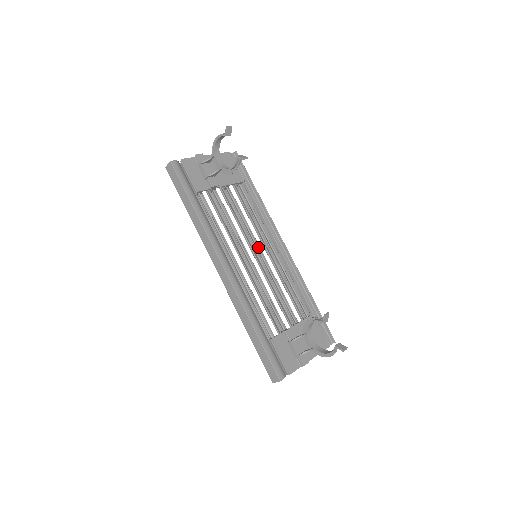
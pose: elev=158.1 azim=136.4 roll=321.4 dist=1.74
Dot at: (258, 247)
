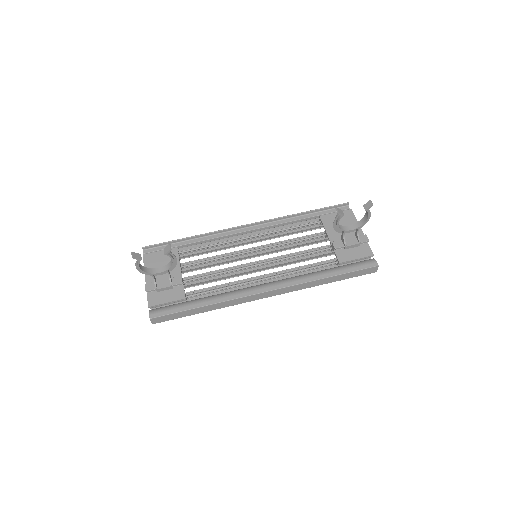
Dot at: (247, 252)
